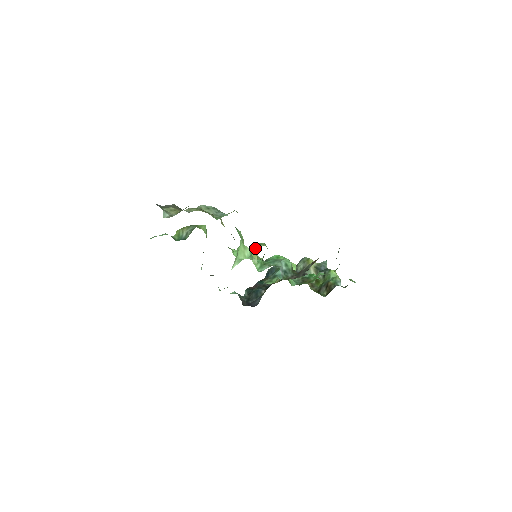
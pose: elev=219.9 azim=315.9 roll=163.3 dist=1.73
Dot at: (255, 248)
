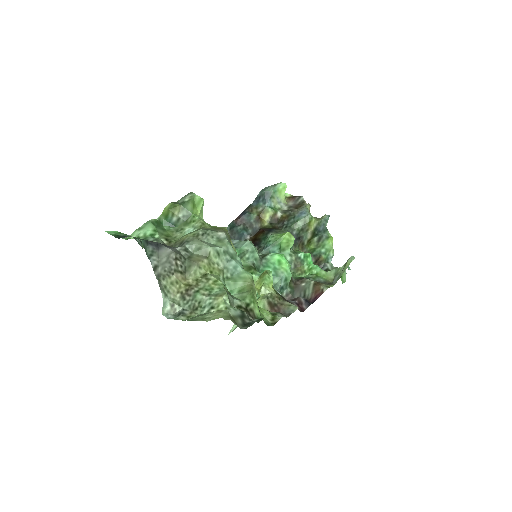
Dot at: (260, 293)
